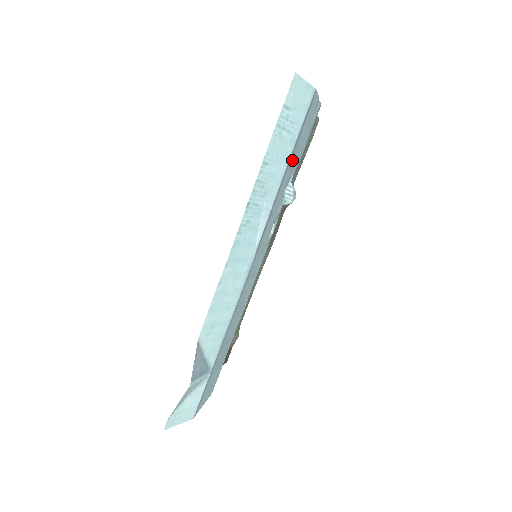
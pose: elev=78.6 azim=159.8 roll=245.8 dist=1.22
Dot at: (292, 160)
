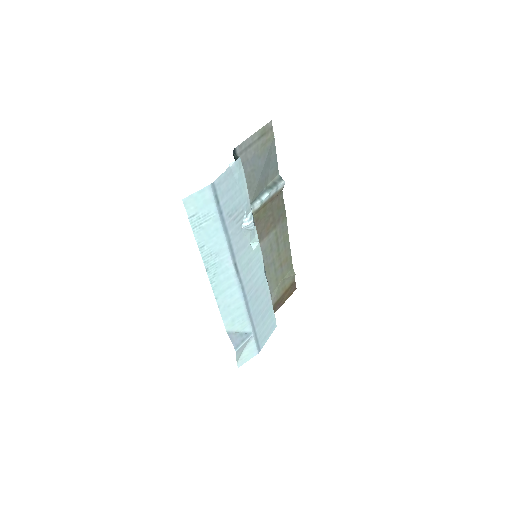
Dot at: (229, 219)
